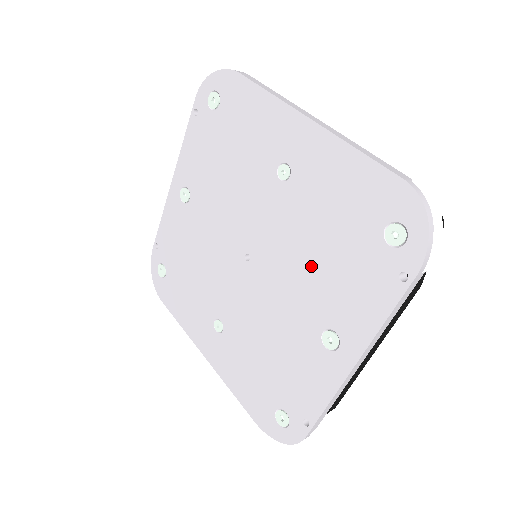
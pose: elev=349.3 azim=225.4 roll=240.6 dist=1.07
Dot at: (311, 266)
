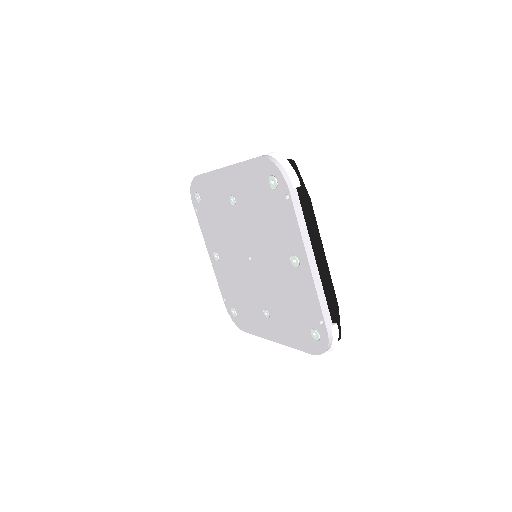
Dot at: (266, 232)
